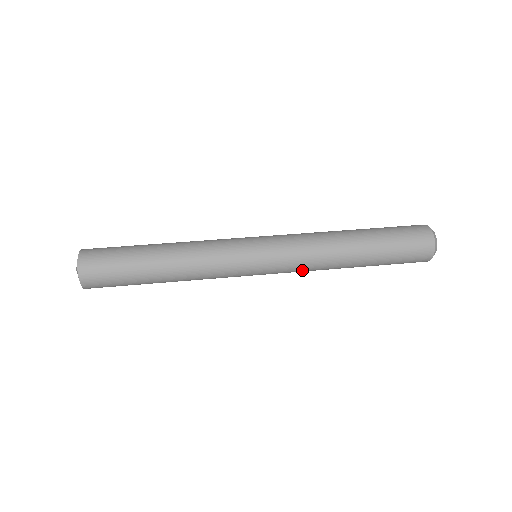
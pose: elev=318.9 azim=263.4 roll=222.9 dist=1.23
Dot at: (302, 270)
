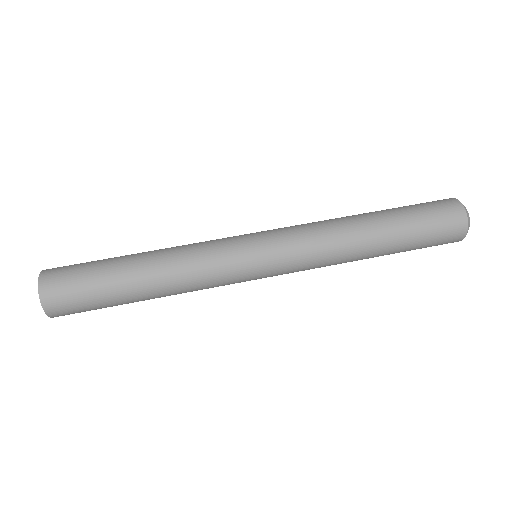
Dot at: occluded
